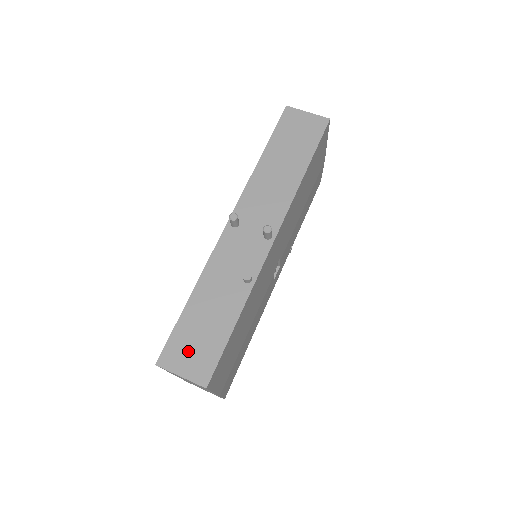
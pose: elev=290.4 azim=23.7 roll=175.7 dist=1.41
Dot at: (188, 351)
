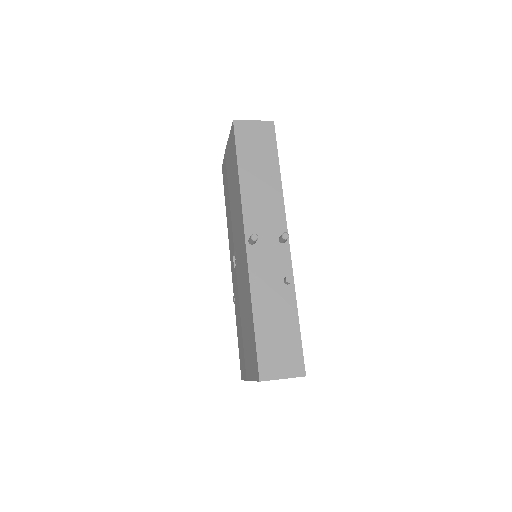
Dot at: (277, 358)
